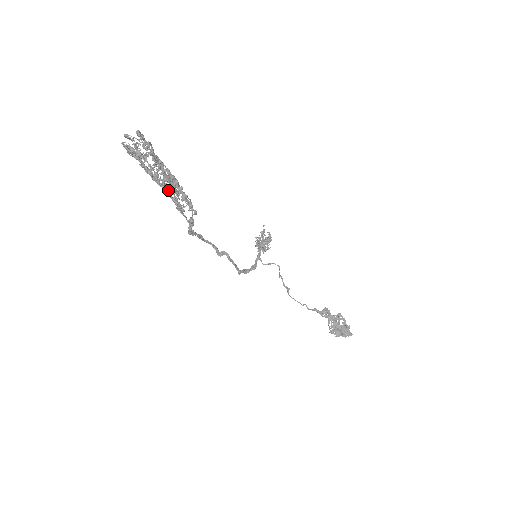
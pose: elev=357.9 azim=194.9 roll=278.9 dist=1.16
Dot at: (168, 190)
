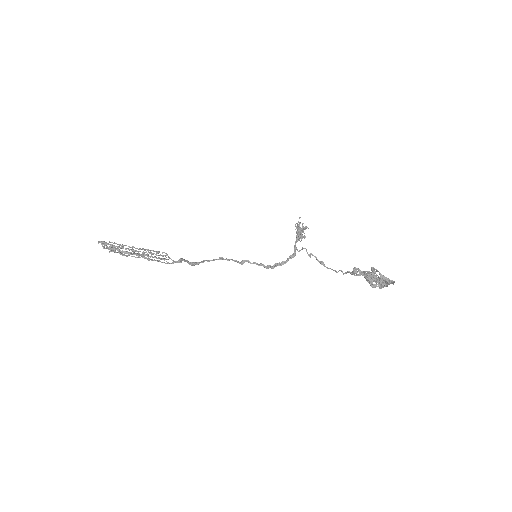
Dot at: (145, 254)
